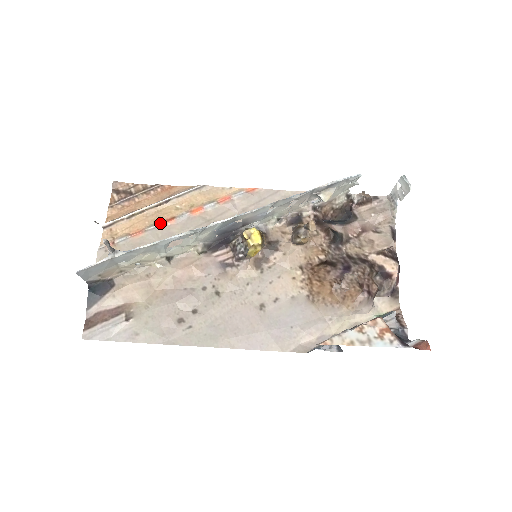
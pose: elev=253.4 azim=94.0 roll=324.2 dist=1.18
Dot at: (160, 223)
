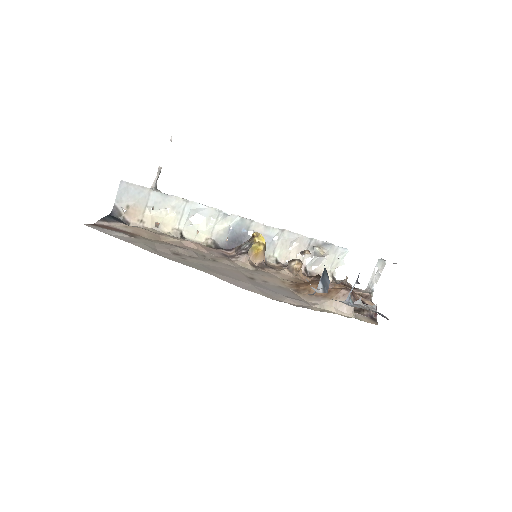
Dot at: occluded
